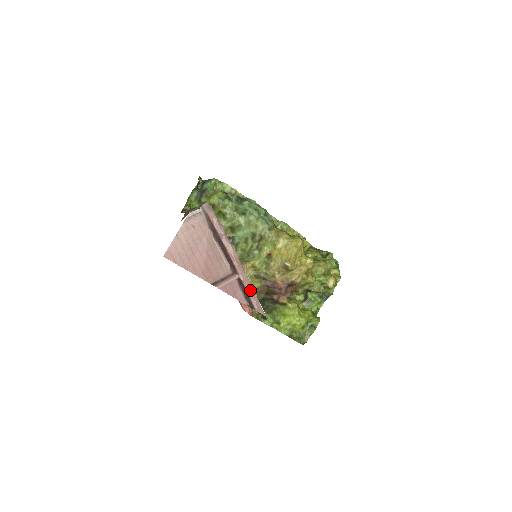
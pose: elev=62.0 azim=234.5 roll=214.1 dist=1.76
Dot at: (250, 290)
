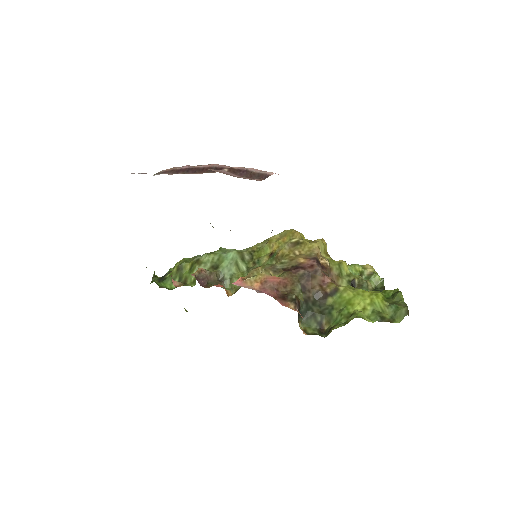
Dot at: (249, 169)
